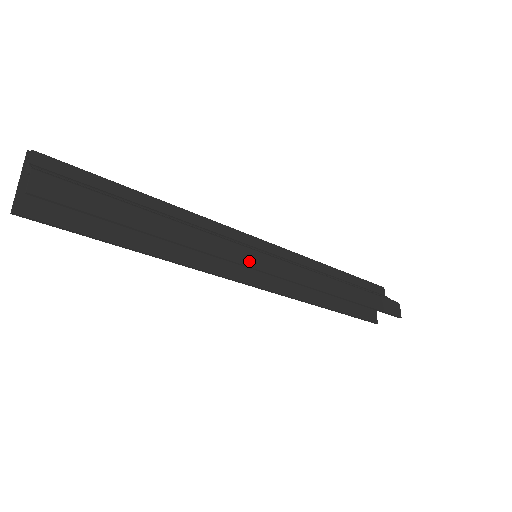
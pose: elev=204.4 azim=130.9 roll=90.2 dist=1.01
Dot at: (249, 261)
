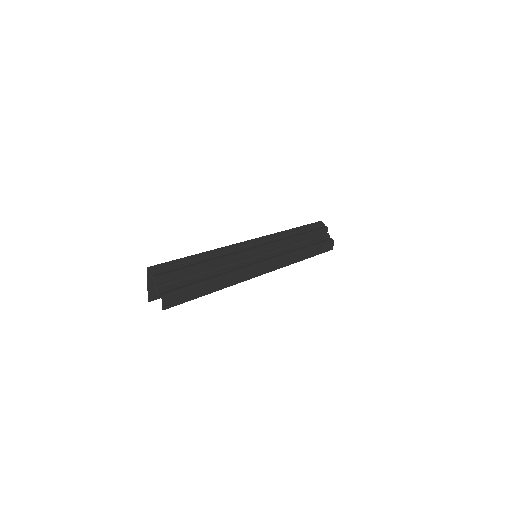
Dot at: (254, 275)
